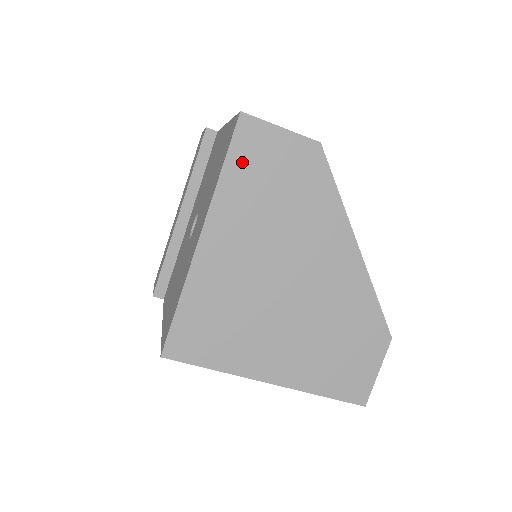
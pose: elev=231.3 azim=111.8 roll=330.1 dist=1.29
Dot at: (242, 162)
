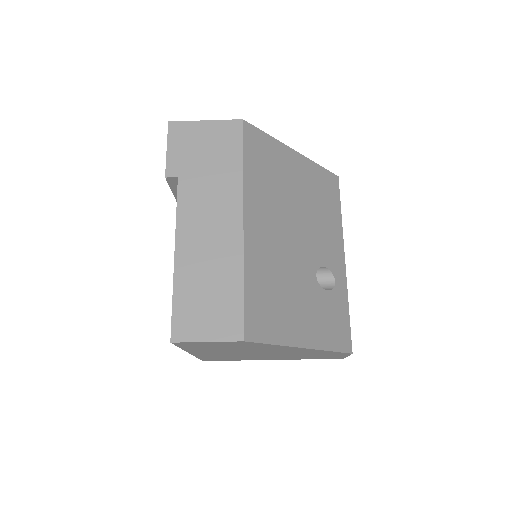
Dot at: (191, 347)
